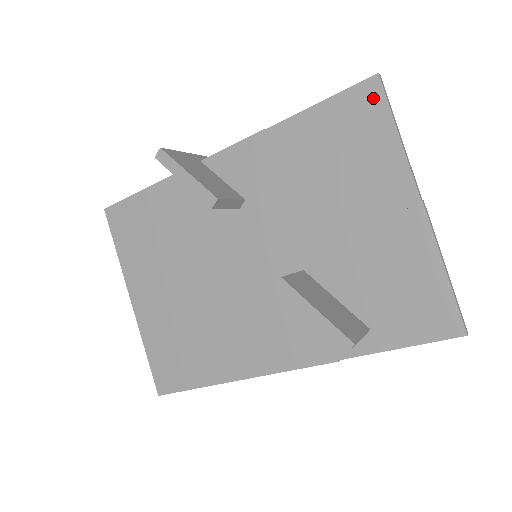
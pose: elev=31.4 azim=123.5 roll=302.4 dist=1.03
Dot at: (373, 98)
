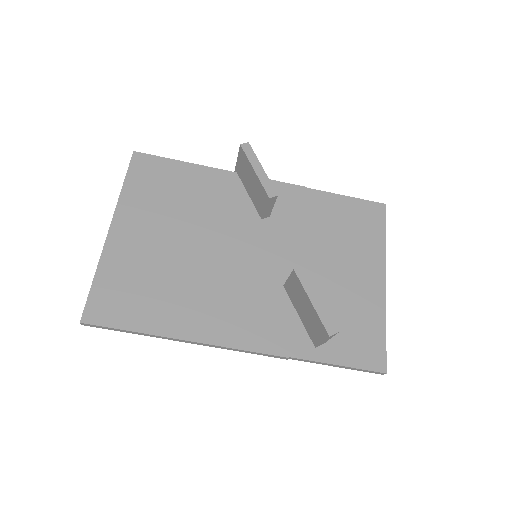
Dot at: (378, 213)
